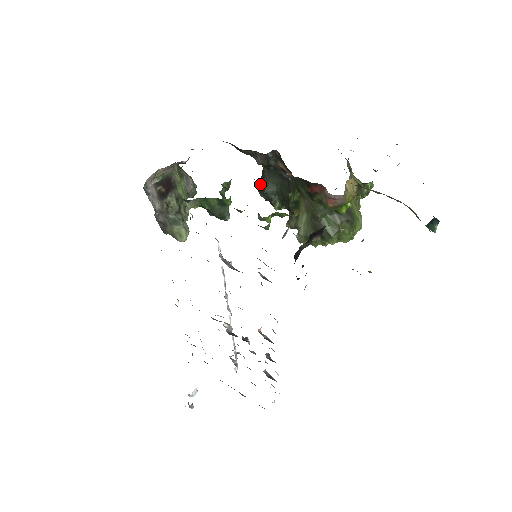
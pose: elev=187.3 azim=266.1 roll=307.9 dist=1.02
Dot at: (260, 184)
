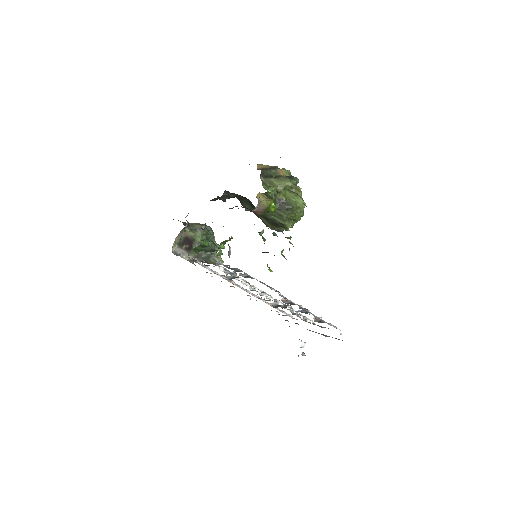
Dot at: (243, 206)
